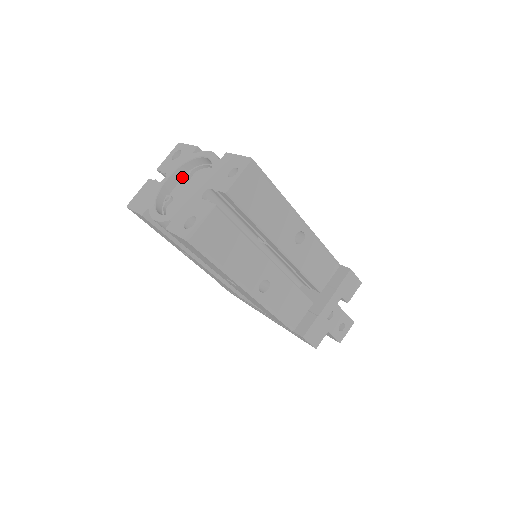
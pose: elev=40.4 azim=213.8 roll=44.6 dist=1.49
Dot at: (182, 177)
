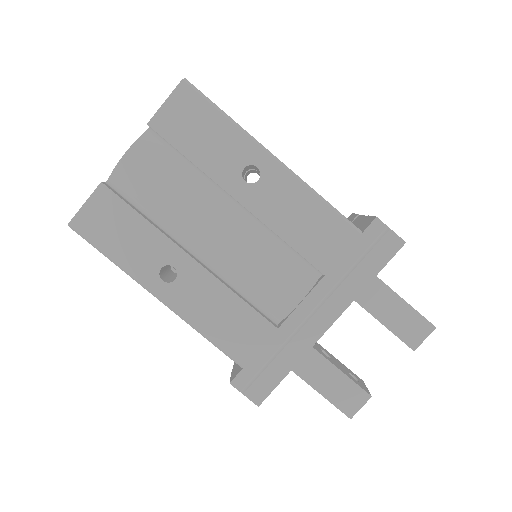
Dot at: occluded
